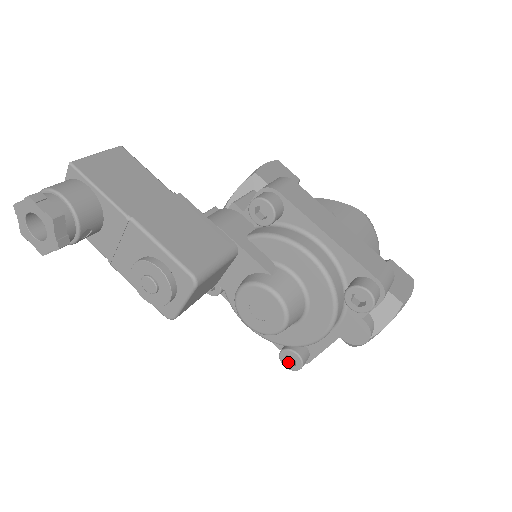
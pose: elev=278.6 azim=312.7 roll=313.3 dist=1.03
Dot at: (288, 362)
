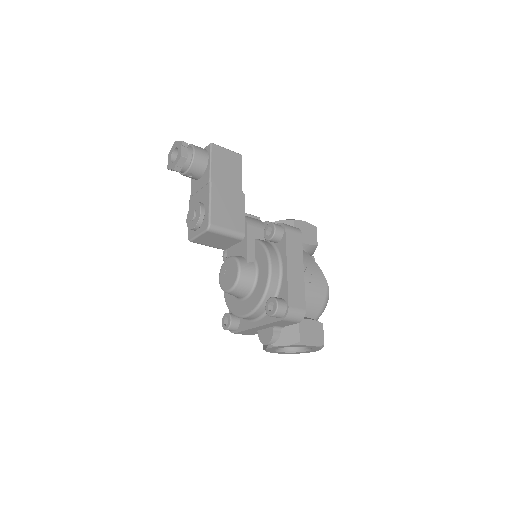
Dot at: (225, 322)
